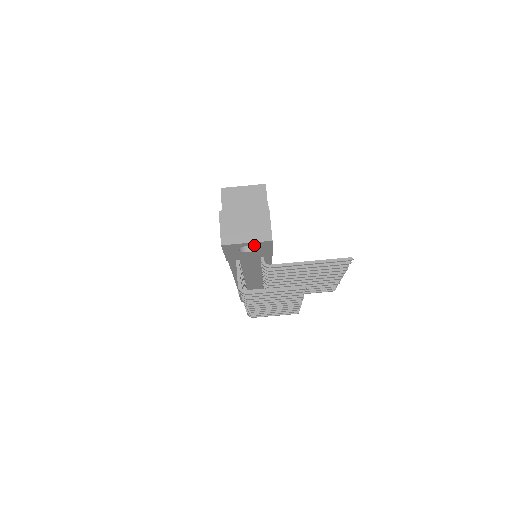
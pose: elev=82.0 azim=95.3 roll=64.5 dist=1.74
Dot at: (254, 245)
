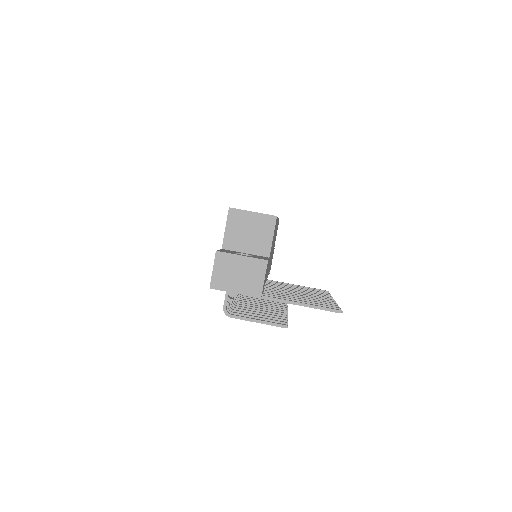
Dot at: occluded
